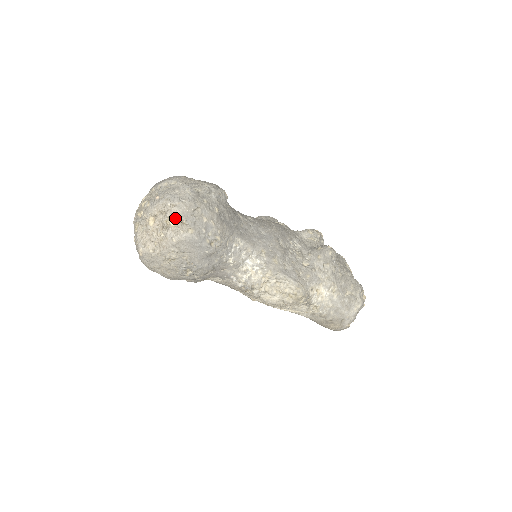
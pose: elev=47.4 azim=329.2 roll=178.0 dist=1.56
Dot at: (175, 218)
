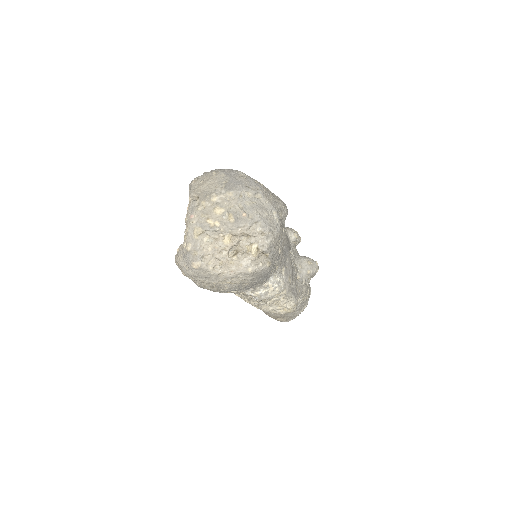
Dot at: (261, 249)
